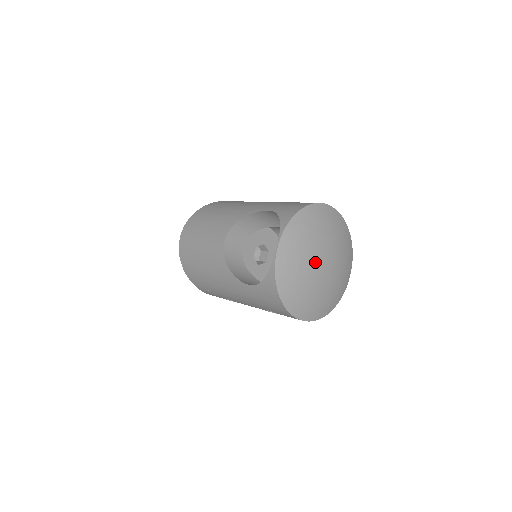
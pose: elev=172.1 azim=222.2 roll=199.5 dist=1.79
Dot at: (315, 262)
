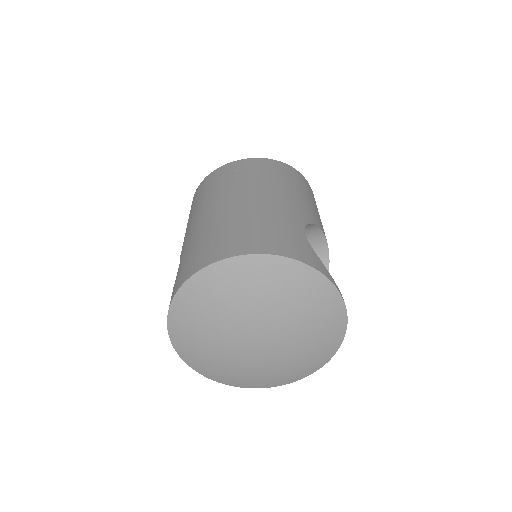
Dot at: (234, 348)
